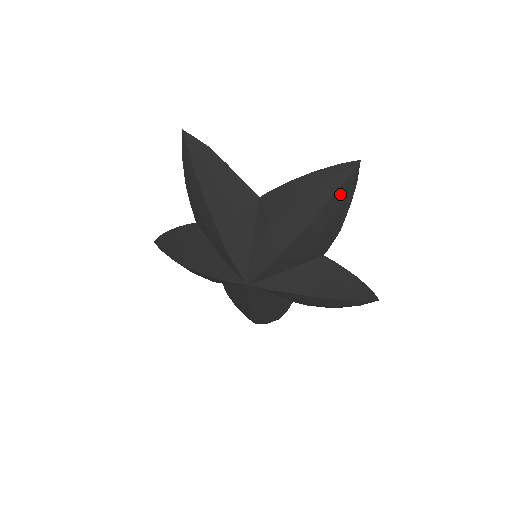
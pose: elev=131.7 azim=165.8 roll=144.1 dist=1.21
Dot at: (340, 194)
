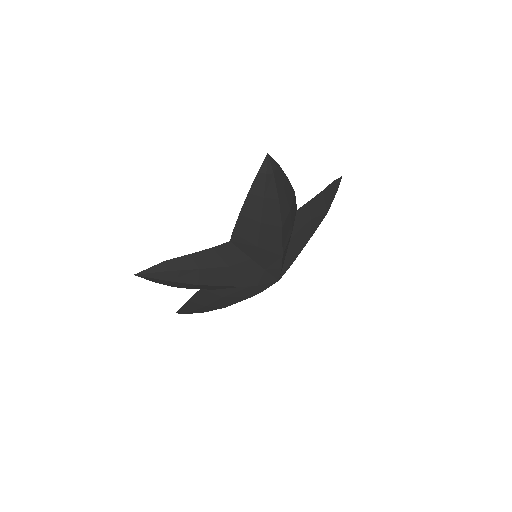
Dot at: (279, 185)
